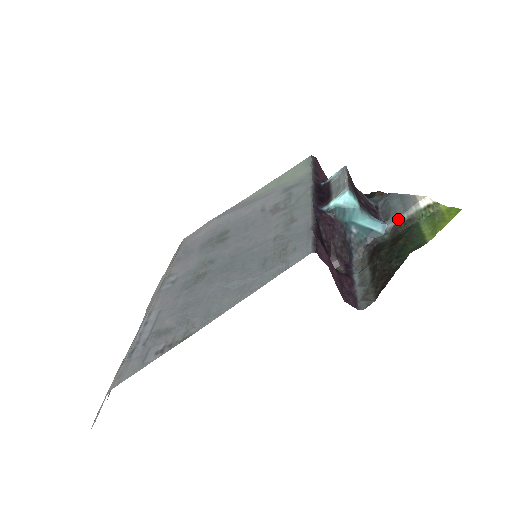
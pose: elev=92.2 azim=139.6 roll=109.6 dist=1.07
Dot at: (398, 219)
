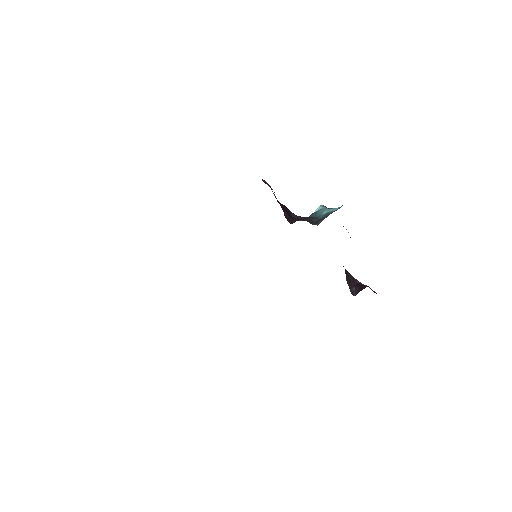
Dot at: occluded
